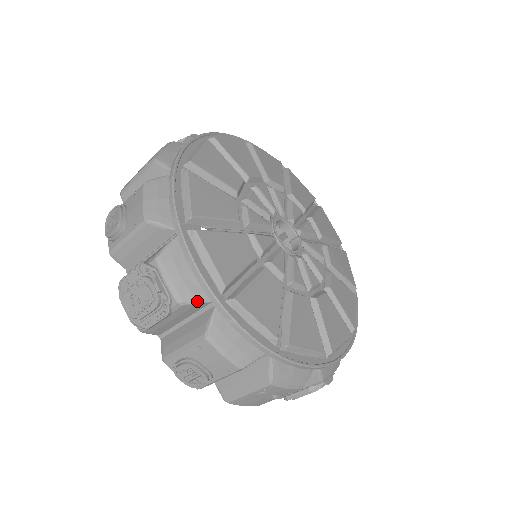
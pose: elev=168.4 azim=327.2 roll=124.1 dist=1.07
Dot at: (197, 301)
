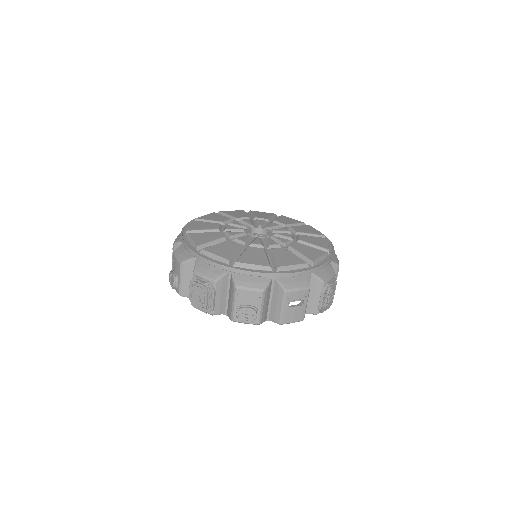
Dot at: (221, 276)
